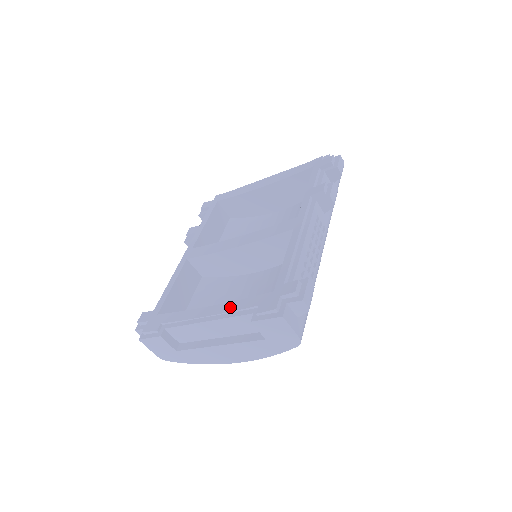
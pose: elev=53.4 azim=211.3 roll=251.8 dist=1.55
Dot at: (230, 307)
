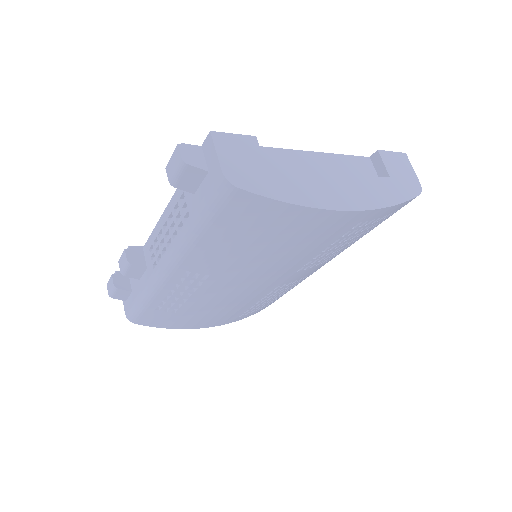
Dot at: occluded
